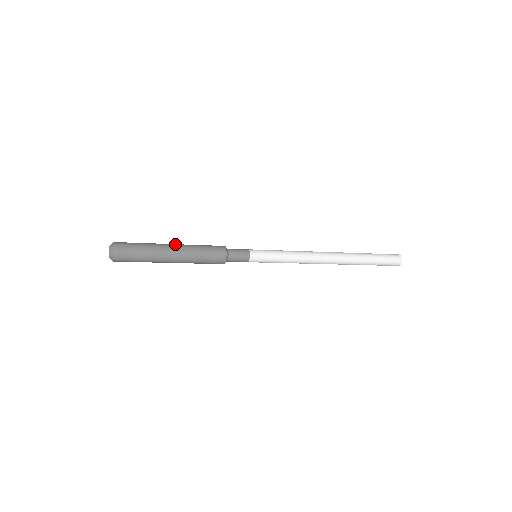
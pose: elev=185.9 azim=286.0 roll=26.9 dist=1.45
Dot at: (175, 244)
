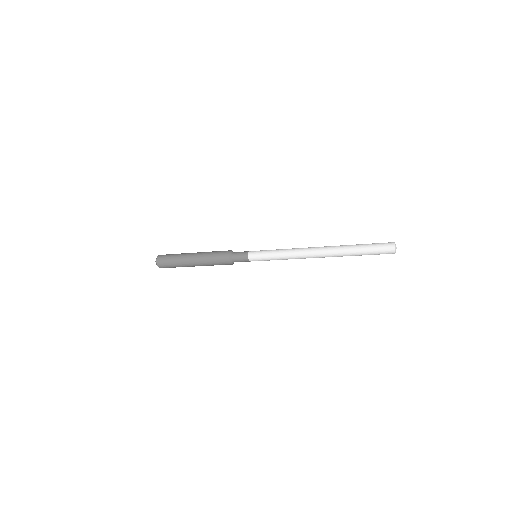
Dot at: occluded
